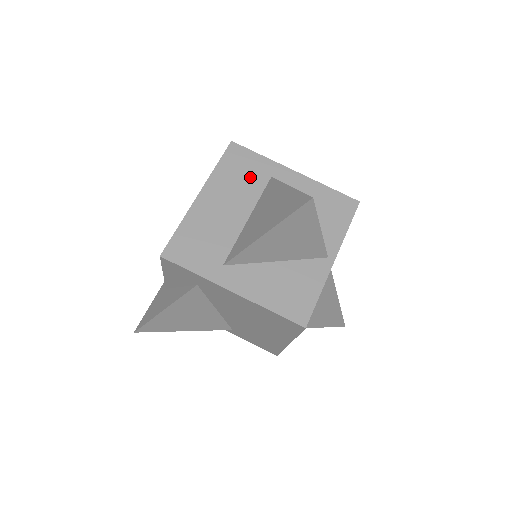
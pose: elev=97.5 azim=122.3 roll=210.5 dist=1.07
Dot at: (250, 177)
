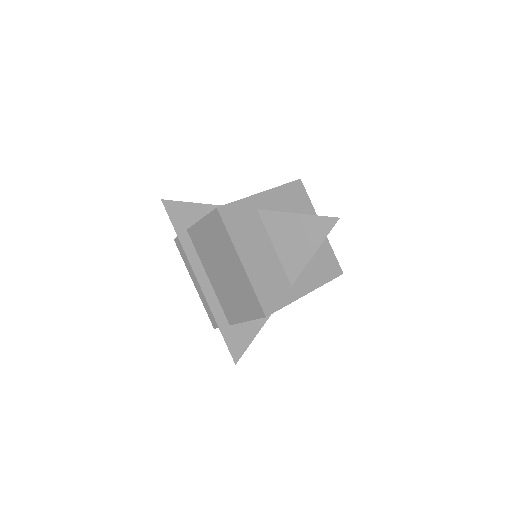
Dot at: (249, 221)
